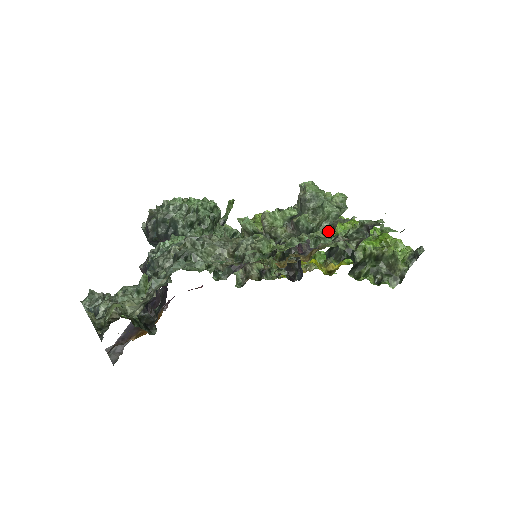
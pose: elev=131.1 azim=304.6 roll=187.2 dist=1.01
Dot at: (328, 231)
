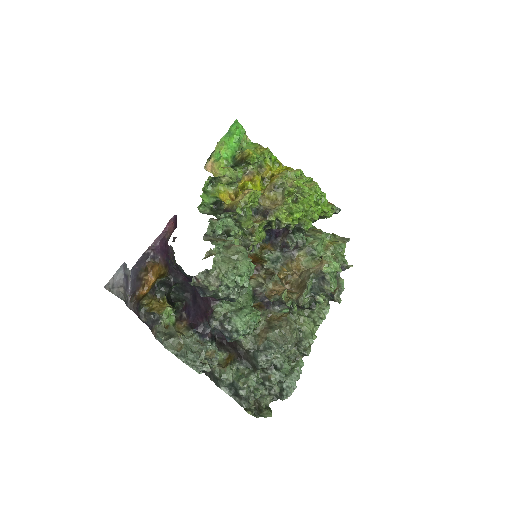
Dot at: (299, 220)
